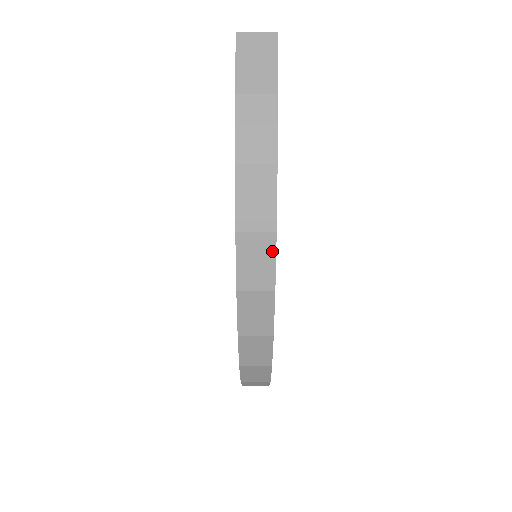
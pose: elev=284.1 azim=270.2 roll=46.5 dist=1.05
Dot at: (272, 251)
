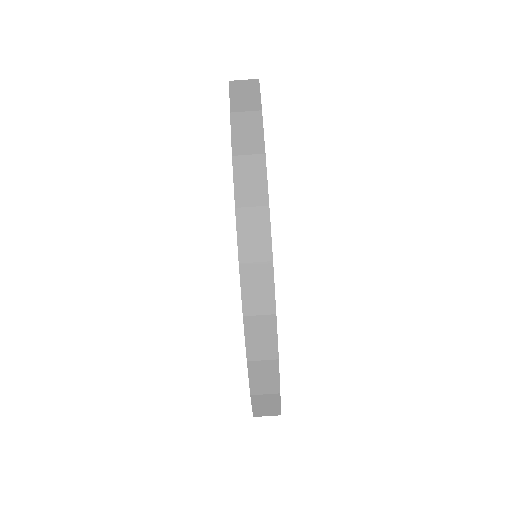
Dot at: (267, 223)
